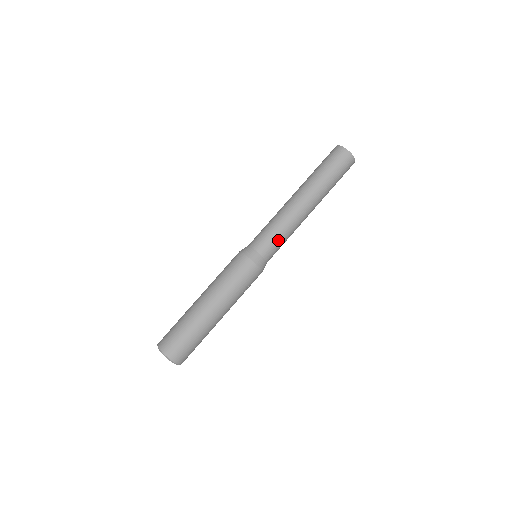
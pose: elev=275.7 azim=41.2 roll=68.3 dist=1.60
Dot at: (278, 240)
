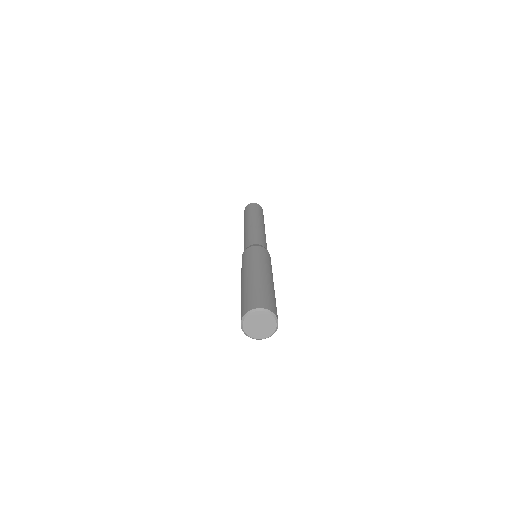
Dot at: (265, 241)
